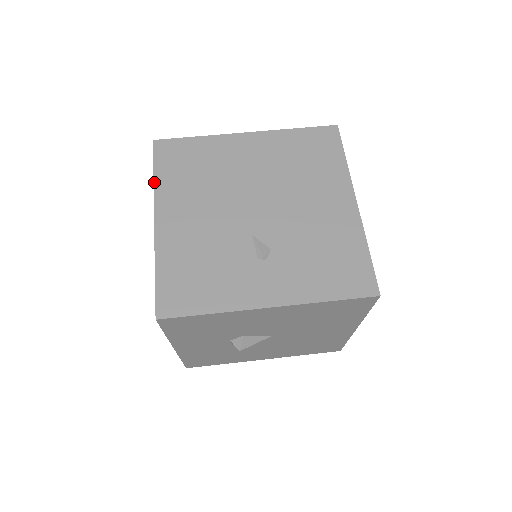
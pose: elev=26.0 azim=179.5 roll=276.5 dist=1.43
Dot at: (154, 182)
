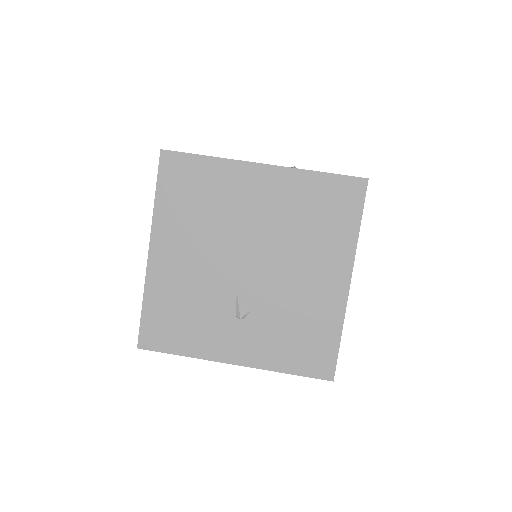
Dot at: (154, 206)
